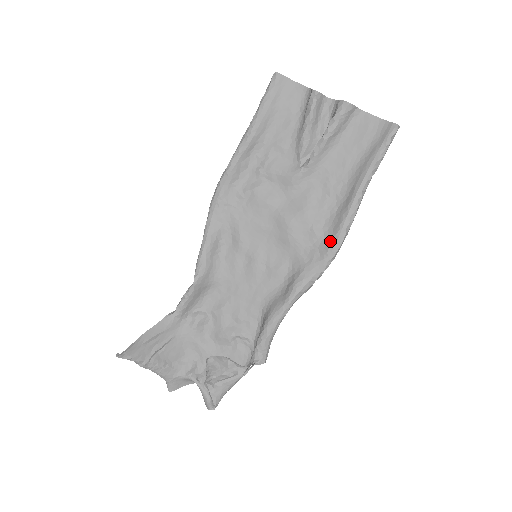
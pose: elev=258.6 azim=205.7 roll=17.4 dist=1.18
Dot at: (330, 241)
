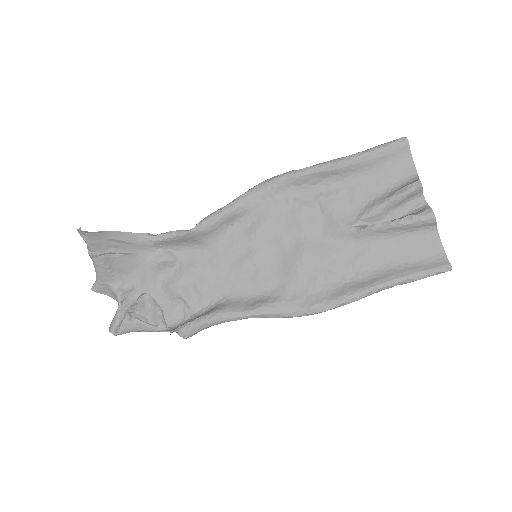
Dot at: (321, 300)
